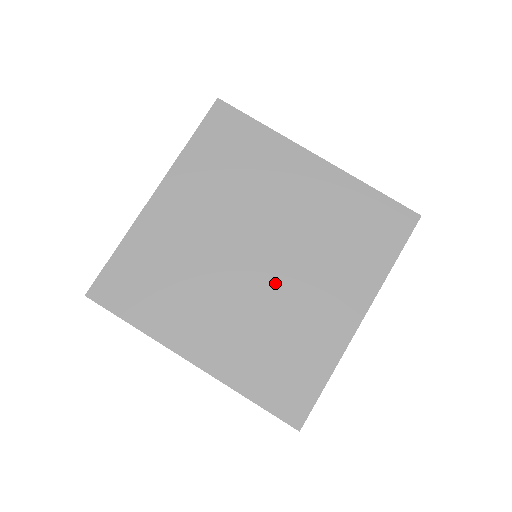
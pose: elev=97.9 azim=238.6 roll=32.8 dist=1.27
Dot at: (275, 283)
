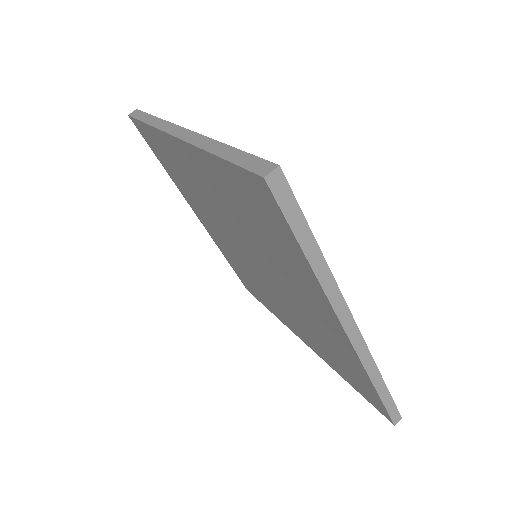
Dot at: occluded
